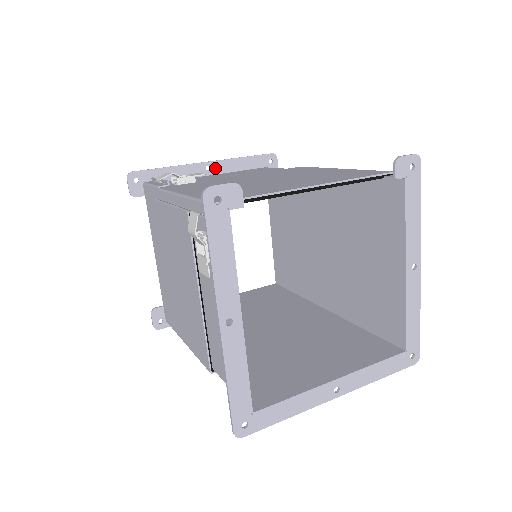
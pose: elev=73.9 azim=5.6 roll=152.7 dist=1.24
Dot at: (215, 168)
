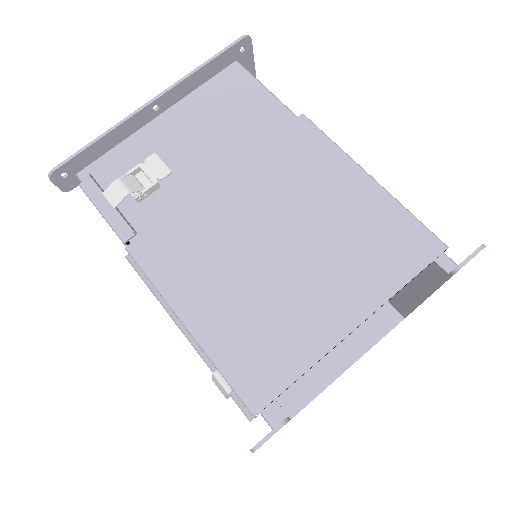
Dot at: (165, 102)
